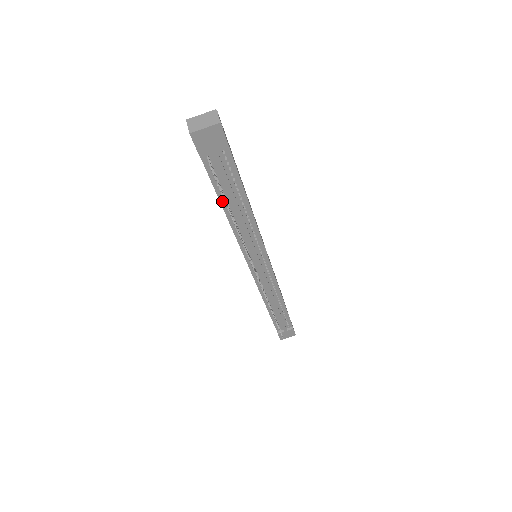
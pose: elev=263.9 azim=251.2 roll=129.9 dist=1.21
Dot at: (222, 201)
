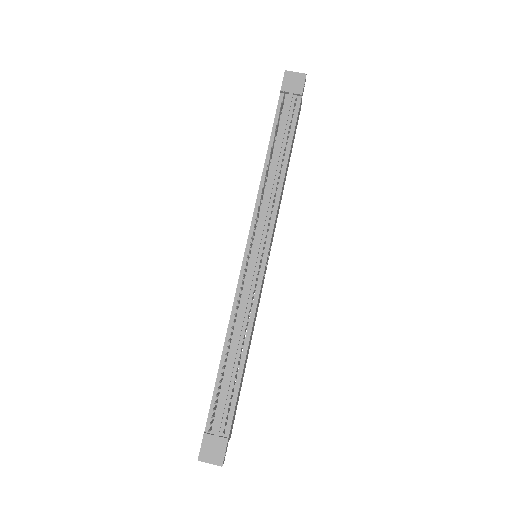
Dot at: (271, 142)
